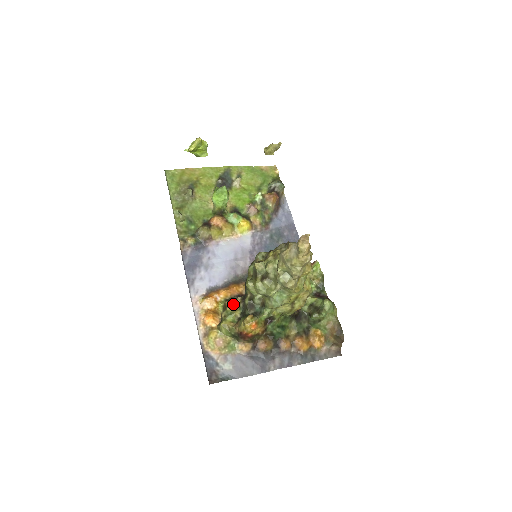
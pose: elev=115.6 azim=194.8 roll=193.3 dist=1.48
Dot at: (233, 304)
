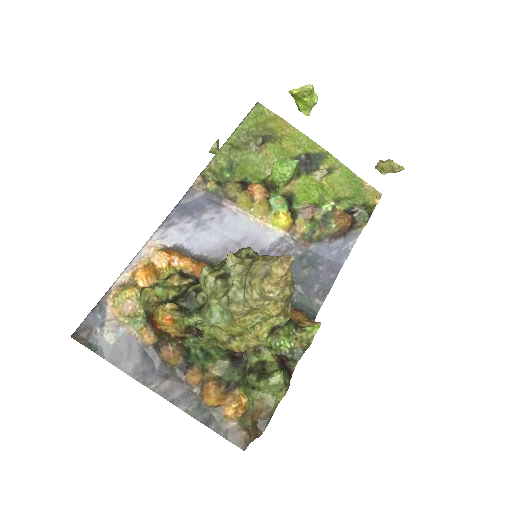
Dot at: (178, 280)
